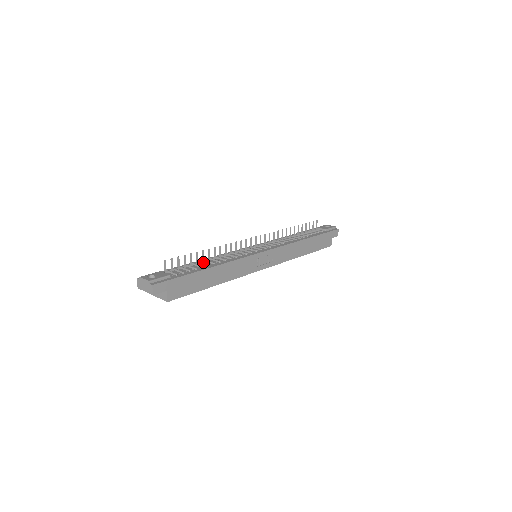
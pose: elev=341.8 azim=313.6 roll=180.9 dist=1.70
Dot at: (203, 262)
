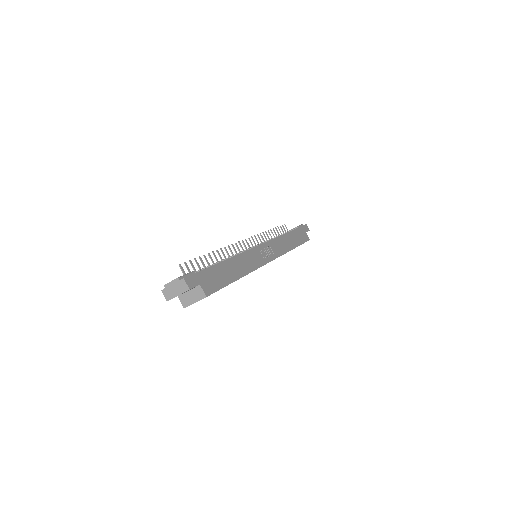
Dot at: occluded
